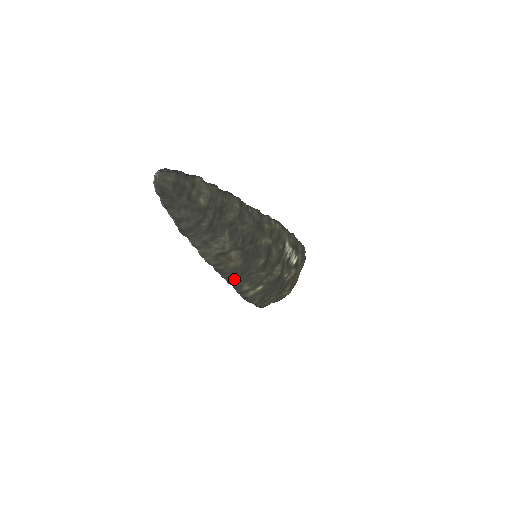
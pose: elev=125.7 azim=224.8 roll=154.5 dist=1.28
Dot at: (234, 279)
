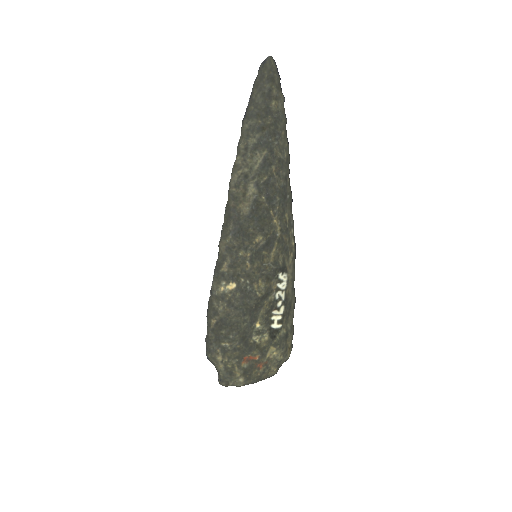
Dot at: (227, 236)
